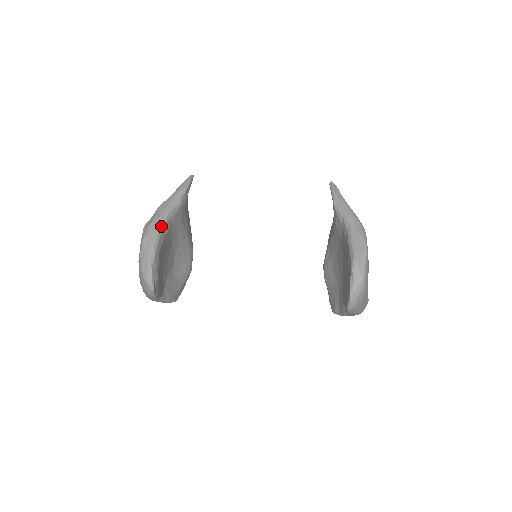
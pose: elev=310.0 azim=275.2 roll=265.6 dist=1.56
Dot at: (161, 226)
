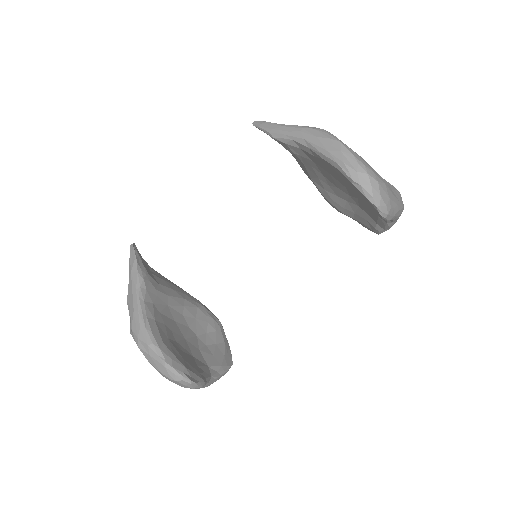
Dot at: (142, 317)
